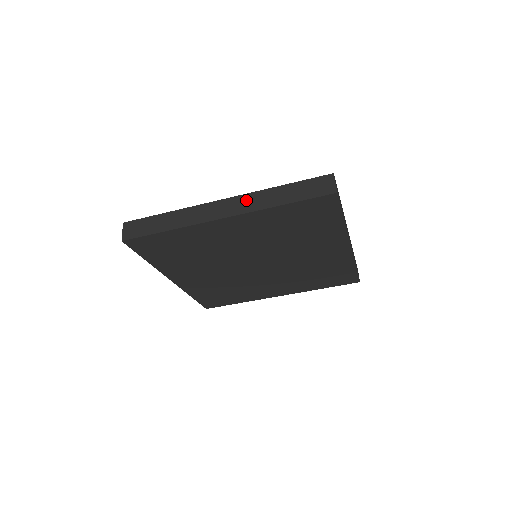
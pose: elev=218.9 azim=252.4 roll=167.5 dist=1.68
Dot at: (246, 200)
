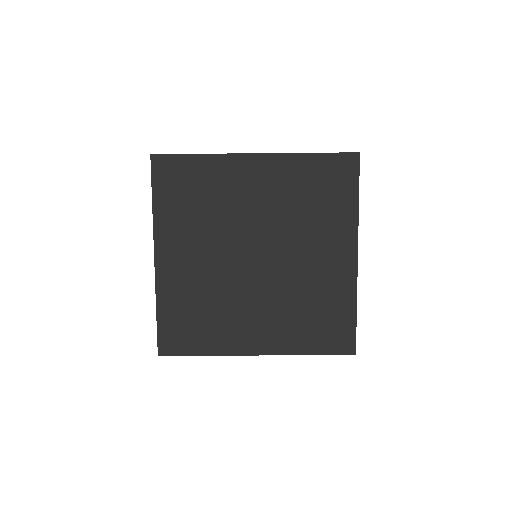
Dot at: occluded
